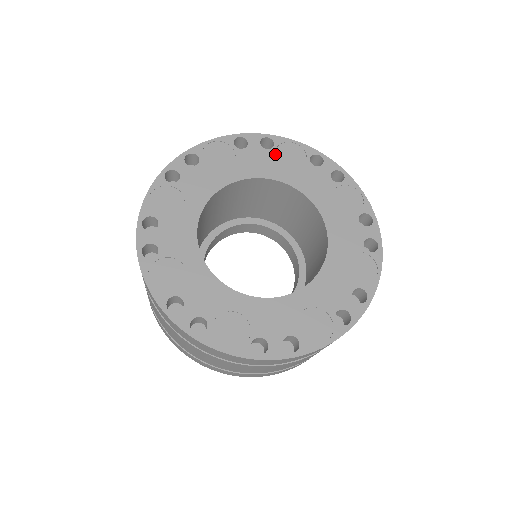
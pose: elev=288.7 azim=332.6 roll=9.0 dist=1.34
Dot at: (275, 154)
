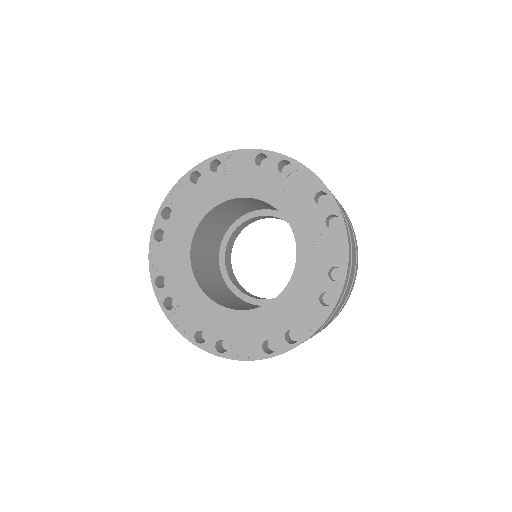
Dot at: (286, 180)
